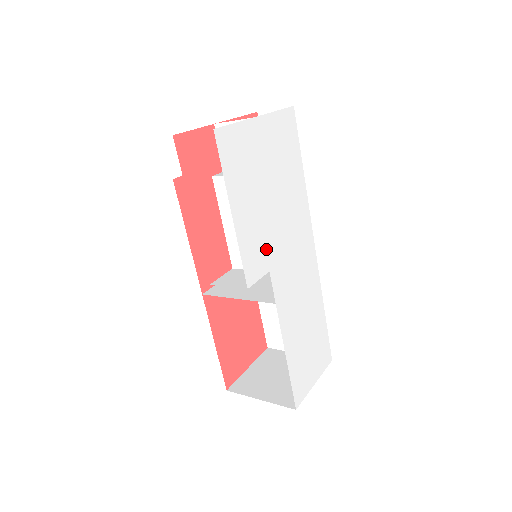
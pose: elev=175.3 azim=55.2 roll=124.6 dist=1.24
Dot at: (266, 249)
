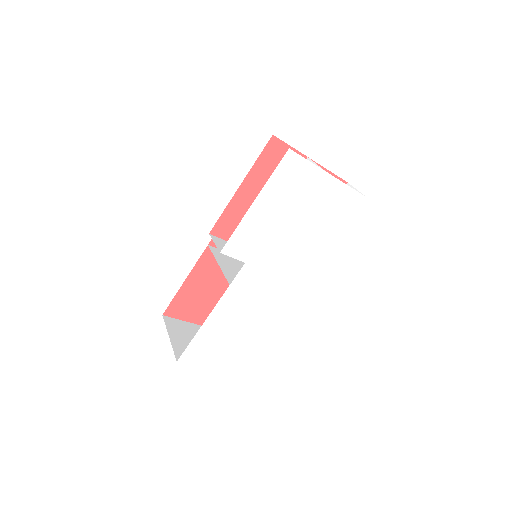
Dot at: (256, 248)
